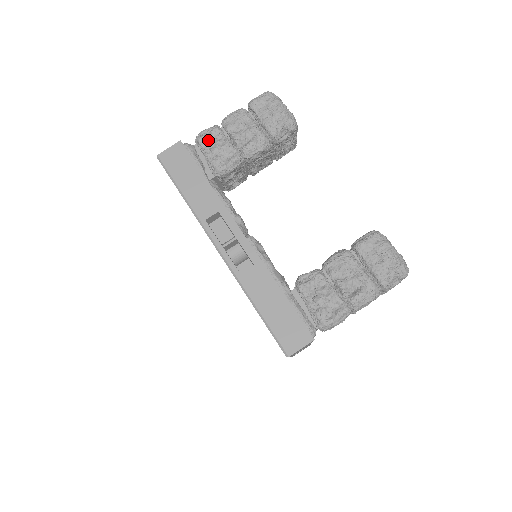
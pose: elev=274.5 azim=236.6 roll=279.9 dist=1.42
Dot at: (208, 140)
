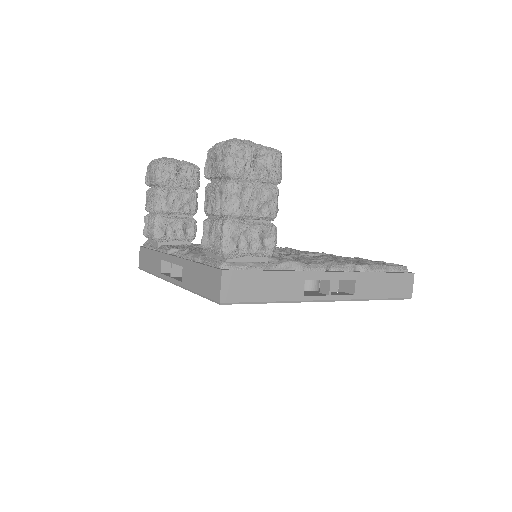
Dot at: (146, 229)
